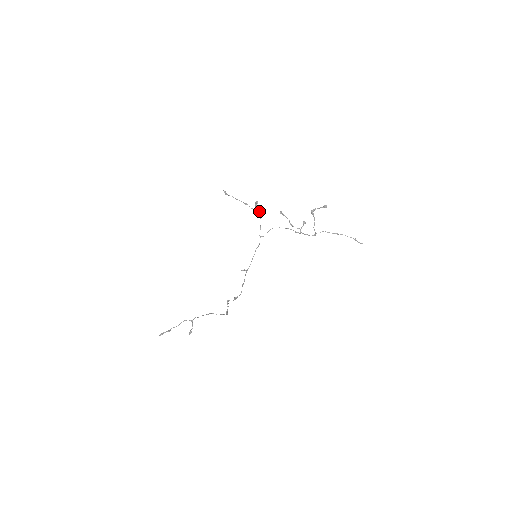
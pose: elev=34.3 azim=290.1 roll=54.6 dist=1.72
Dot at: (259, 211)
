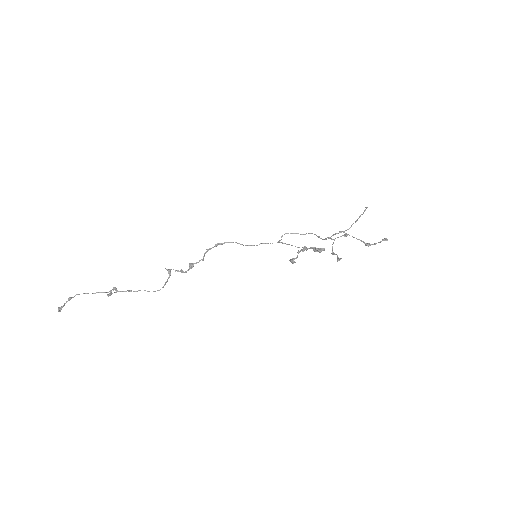
Dot at: occluded
